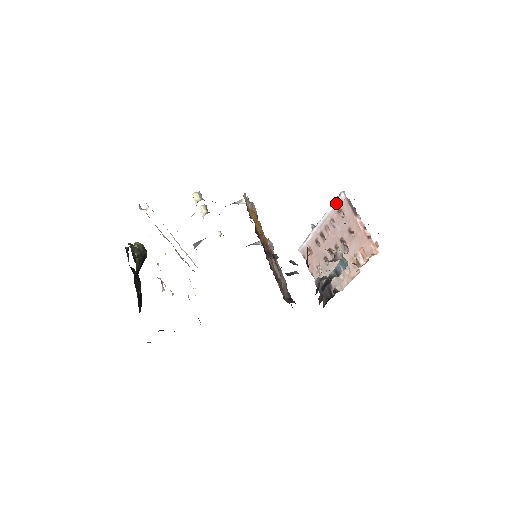
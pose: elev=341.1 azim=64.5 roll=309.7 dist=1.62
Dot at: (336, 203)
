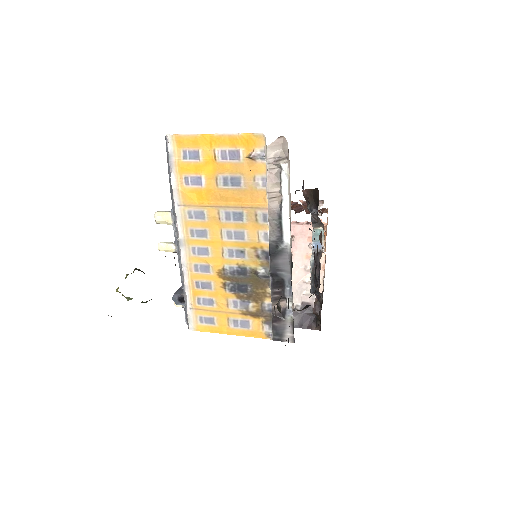
Dot at: occluded
